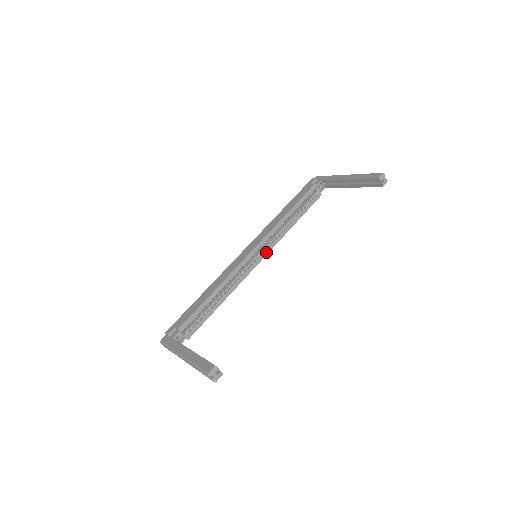
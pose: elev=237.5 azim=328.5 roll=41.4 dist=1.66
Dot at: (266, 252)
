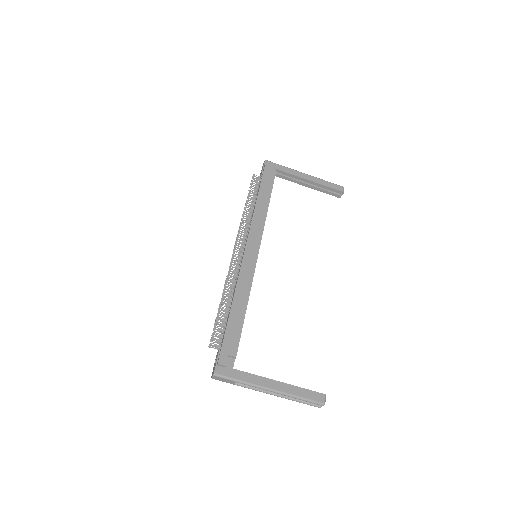
Dot at: occluded
